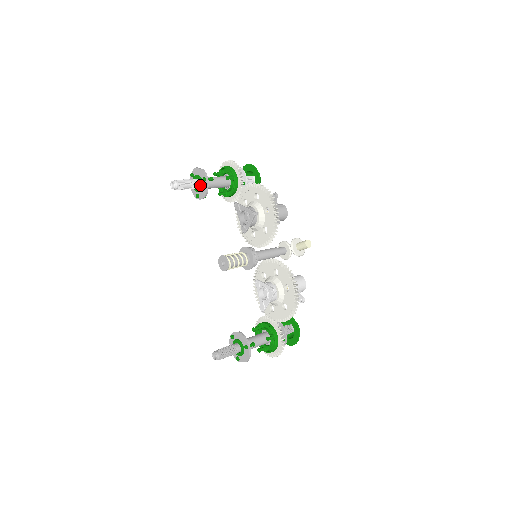
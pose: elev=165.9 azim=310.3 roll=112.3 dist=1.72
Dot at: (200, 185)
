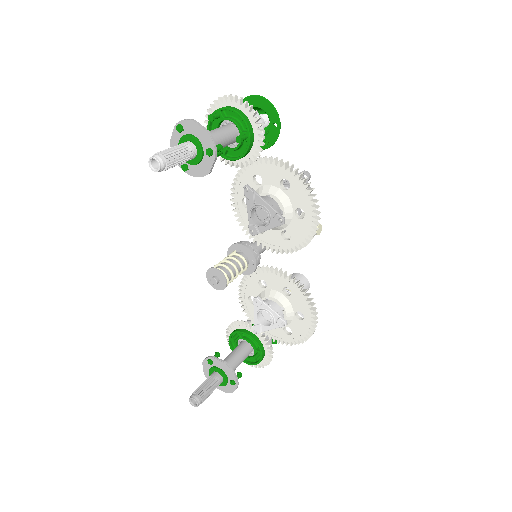
Dot at: (198, 157)
